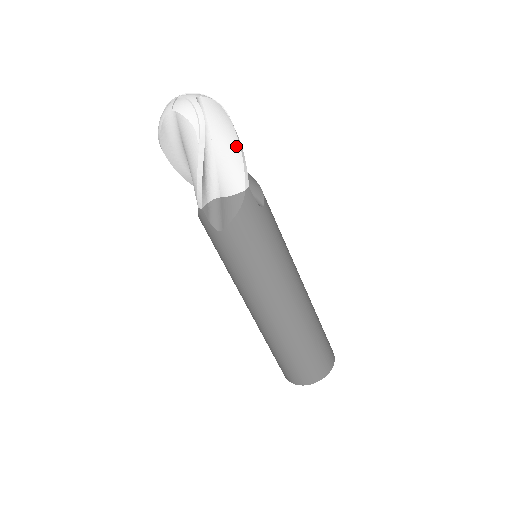
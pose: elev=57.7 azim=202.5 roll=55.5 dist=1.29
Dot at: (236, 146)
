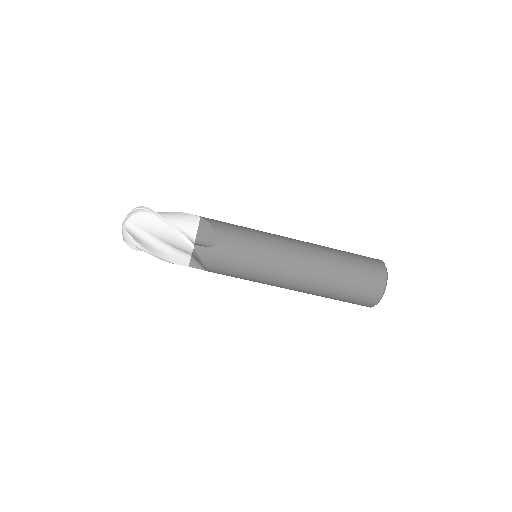
Dot at: (167, 229)
